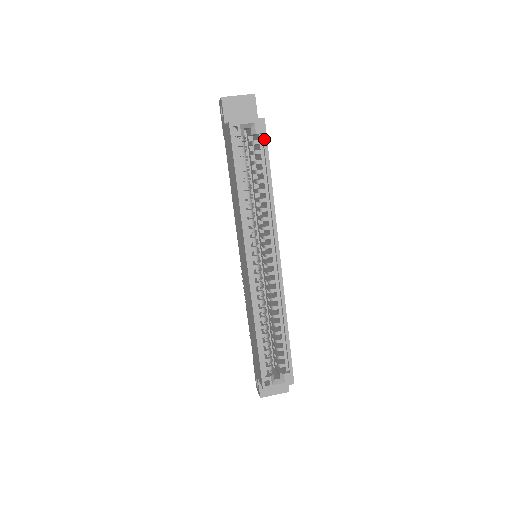
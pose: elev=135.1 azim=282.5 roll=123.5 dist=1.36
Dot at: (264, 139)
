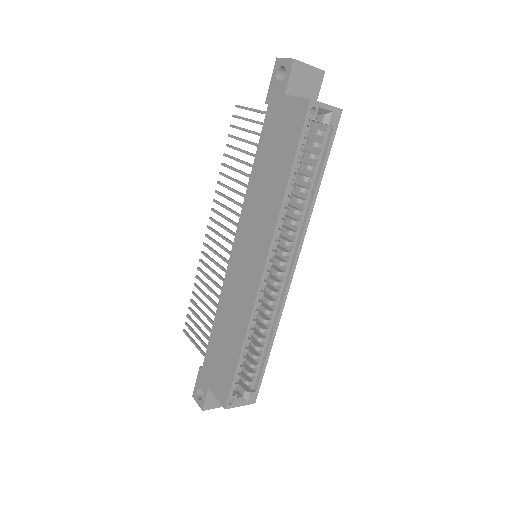
Dot at: (333, 134)
